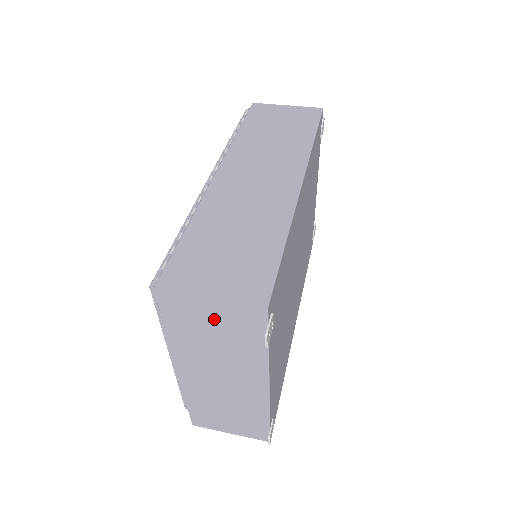
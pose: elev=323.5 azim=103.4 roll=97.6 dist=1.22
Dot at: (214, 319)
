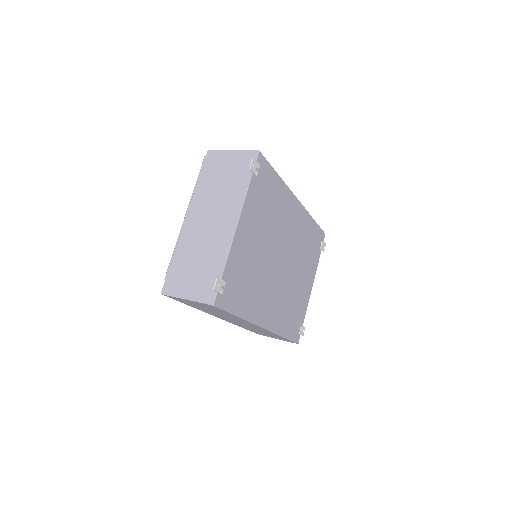
Dot at: (229, 165)
